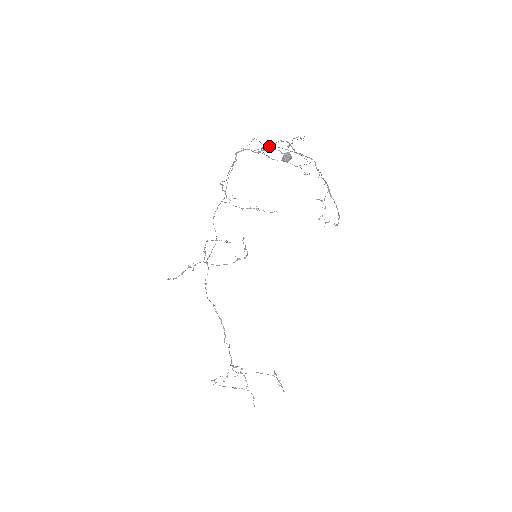
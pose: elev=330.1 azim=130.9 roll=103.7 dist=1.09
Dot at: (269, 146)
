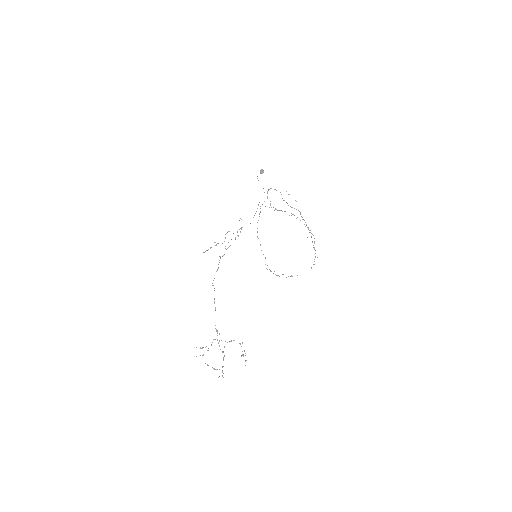
Dot at: (268, 190)
